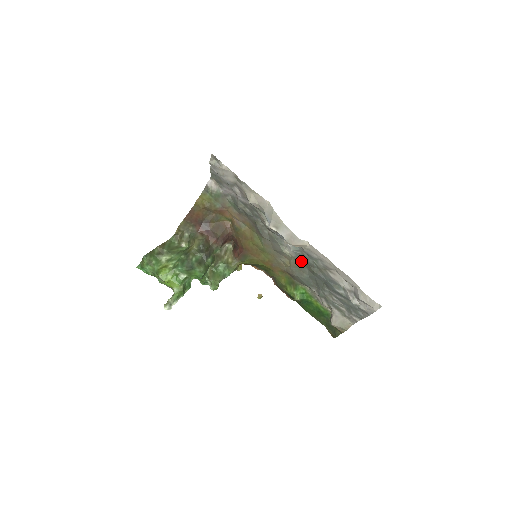
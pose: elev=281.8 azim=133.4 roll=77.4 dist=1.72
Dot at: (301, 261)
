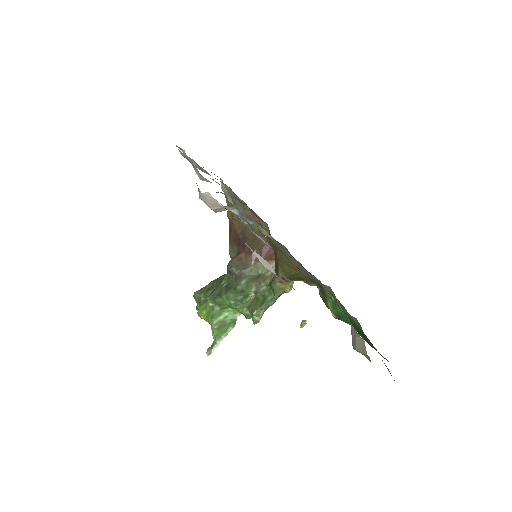
Dot at: occluded
